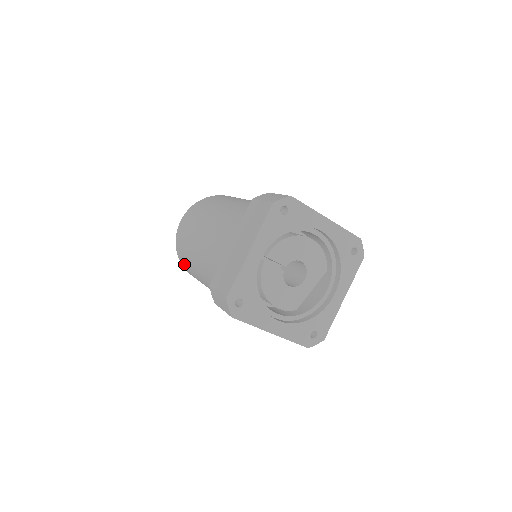
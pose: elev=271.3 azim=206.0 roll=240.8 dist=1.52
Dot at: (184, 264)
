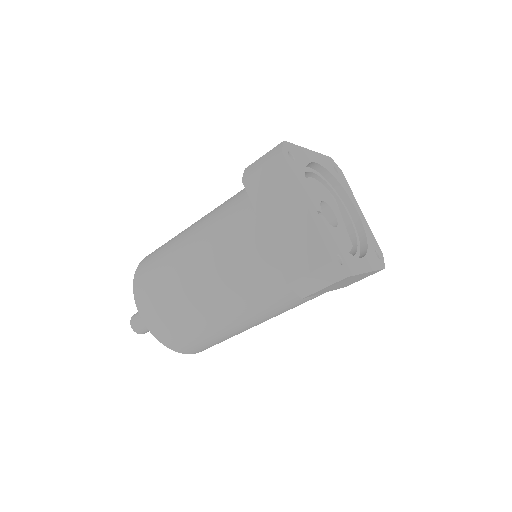
Dot at: (183, 343)
